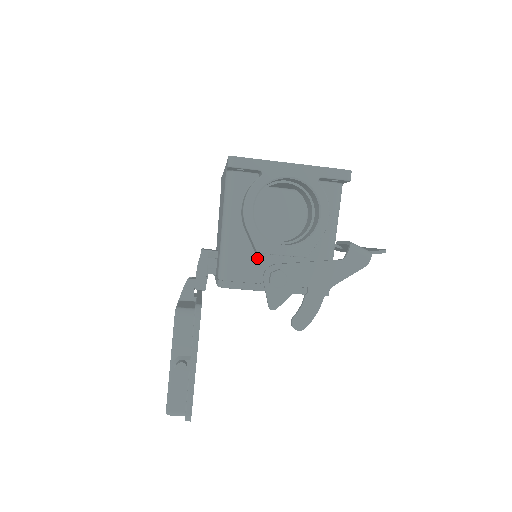
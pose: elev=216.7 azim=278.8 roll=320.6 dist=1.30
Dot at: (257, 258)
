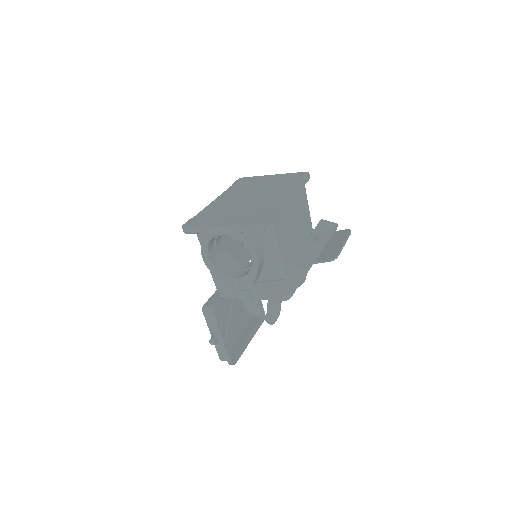
Dot at: occluded
